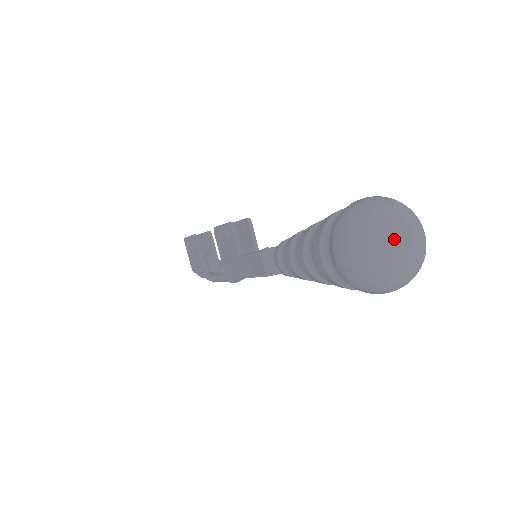
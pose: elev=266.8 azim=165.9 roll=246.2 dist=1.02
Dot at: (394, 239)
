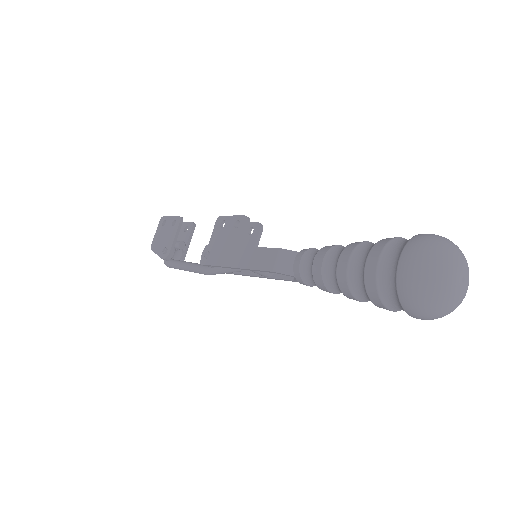
Dot at: (458, 272)
